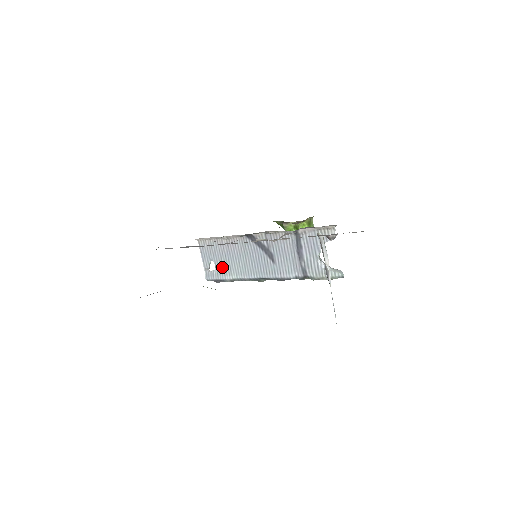
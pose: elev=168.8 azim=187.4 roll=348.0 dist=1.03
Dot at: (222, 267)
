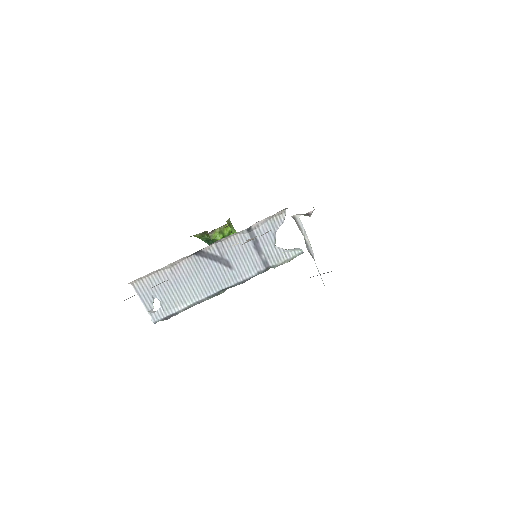
Dot at: (171, 300)
